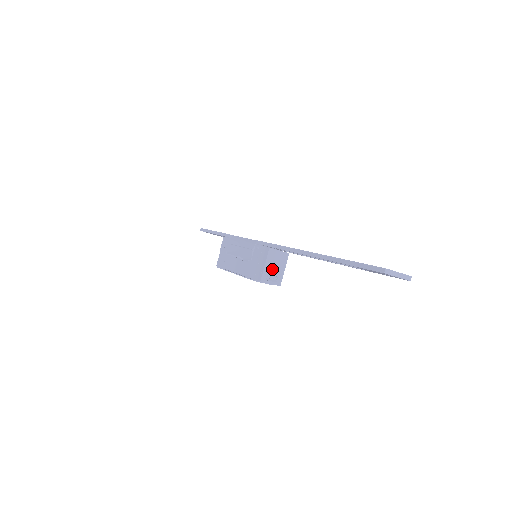
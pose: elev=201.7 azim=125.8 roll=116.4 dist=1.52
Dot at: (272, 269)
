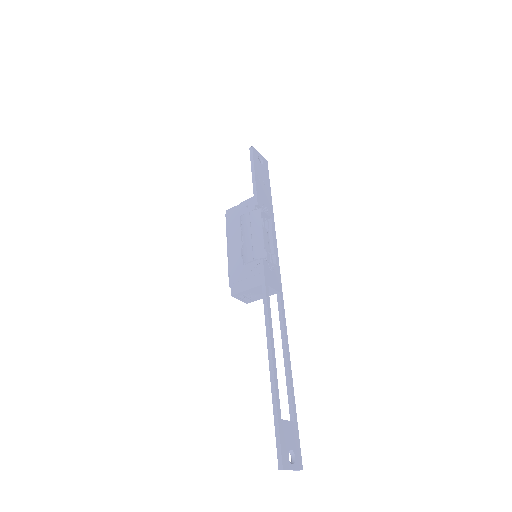
Dot at: (250, 294)
